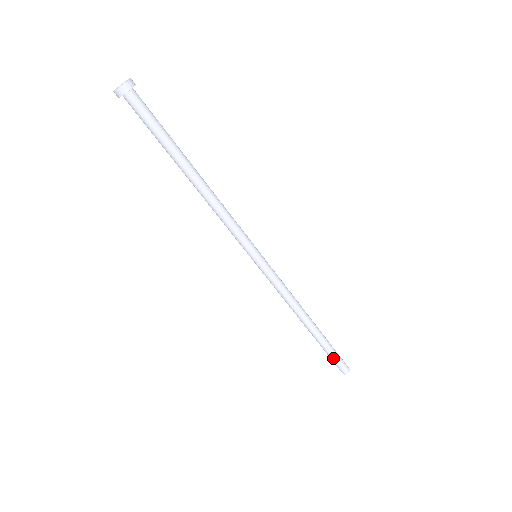
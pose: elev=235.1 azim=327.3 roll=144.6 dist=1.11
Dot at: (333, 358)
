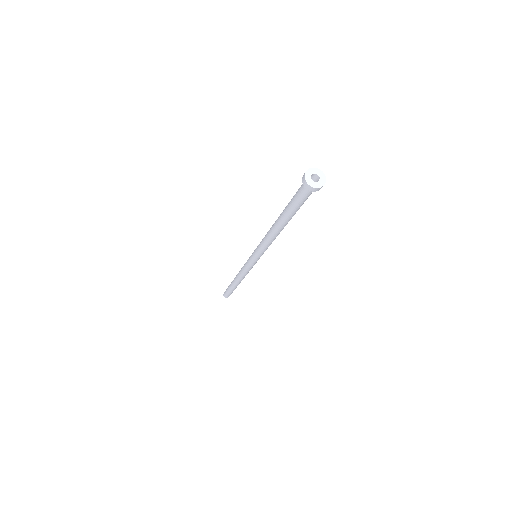
Dot at: (231, 293)
